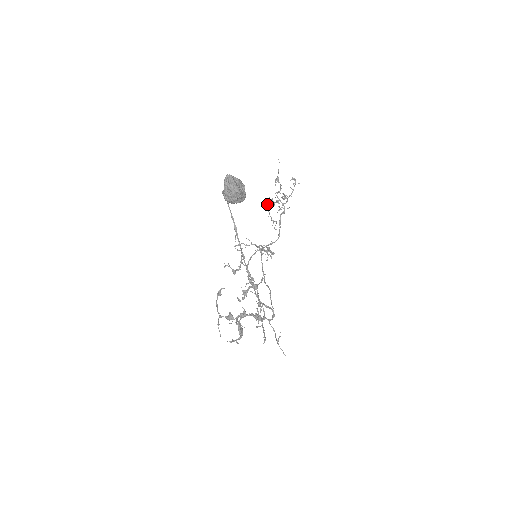
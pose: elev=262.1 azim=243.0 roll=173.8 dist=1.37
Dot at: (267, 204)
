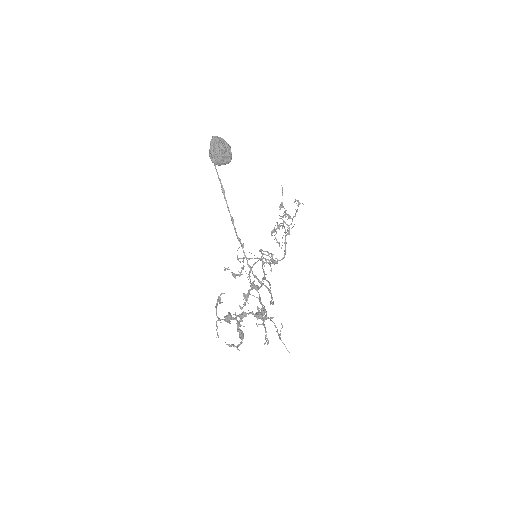
Dot at: (273, 231)
